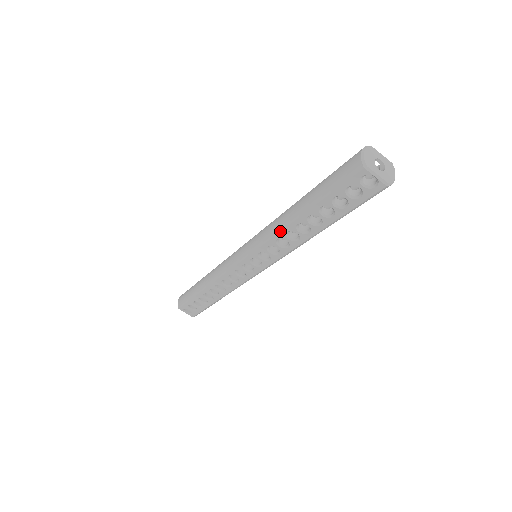
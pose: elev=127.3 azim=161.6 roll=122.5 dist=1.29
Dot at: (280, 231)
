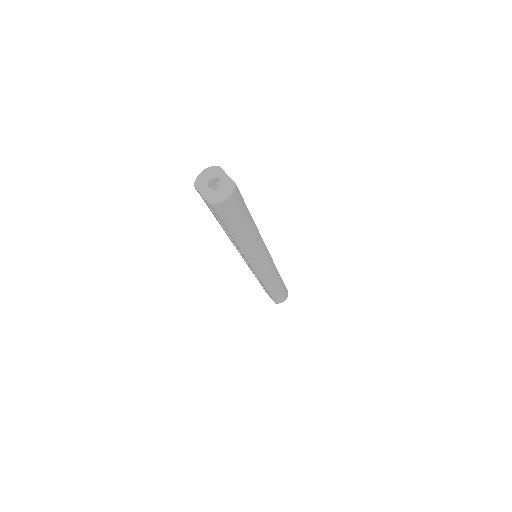
Dot at: (227, 235)
